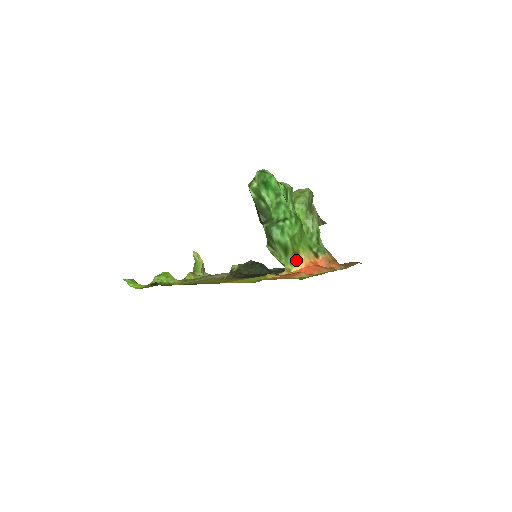
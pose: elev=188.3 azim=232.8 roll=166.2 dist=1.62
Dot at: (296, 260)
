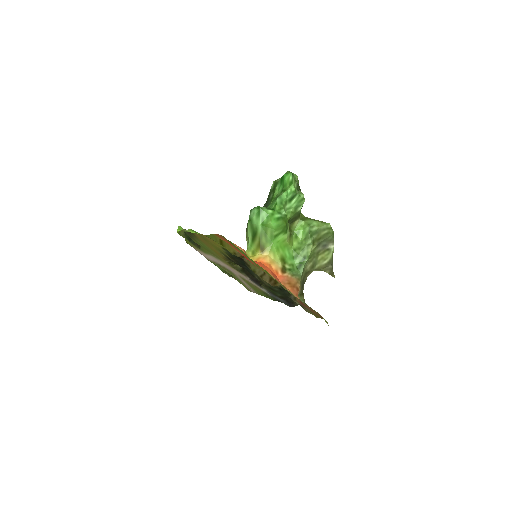
Dot at: (259, 253)
